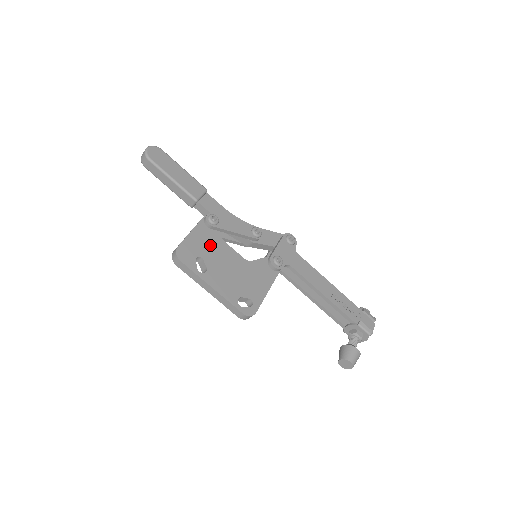
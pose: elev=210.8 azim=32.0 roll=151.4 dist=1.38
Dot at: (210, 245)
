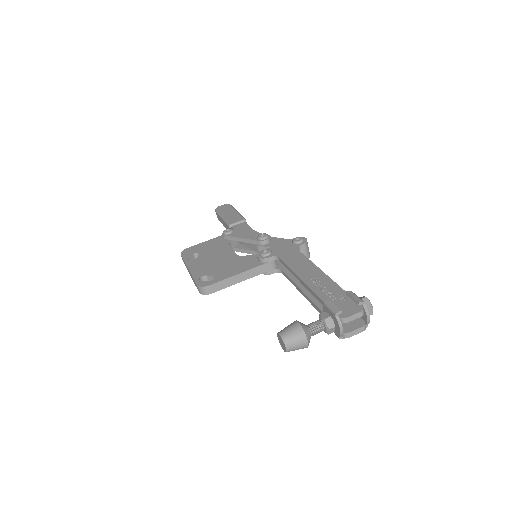
Dot at: (214, 247)
